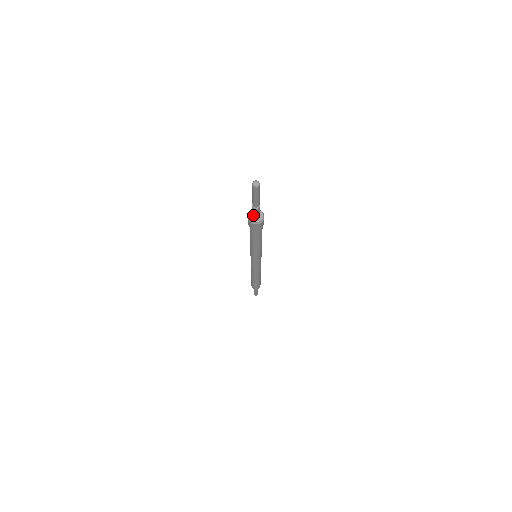
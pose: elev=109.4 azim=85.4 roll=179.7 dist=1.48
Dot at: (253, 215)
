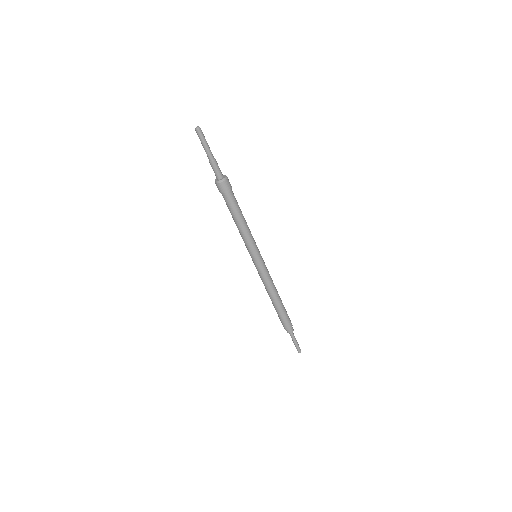
Dot at: (215, 174)
